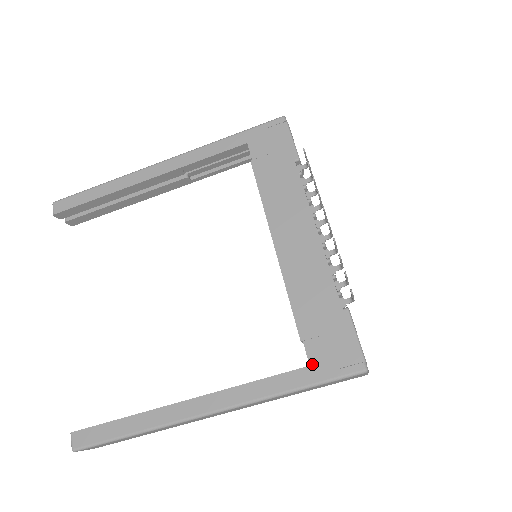
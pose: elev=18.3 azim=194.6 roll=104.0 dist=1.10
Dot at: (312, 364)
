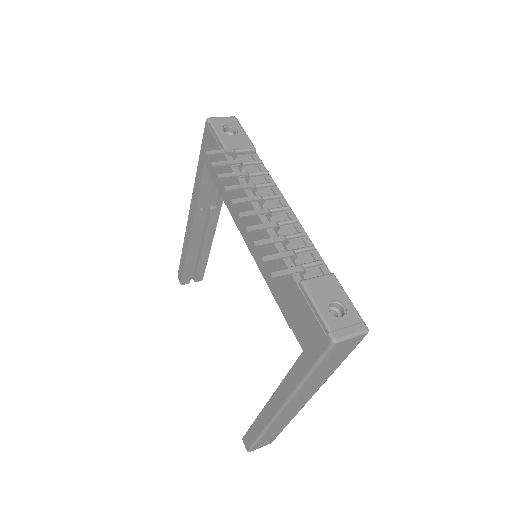
Dot at: (303, 349)
